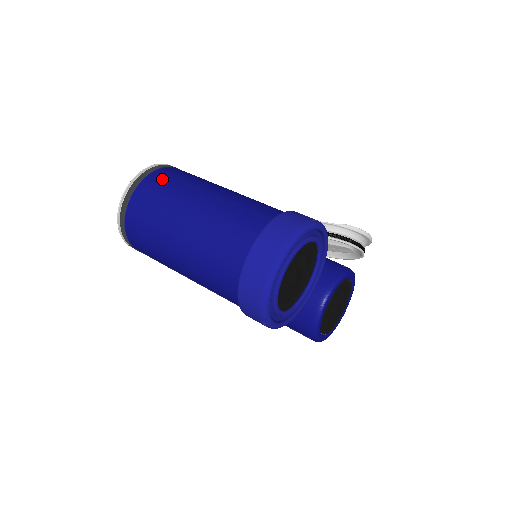
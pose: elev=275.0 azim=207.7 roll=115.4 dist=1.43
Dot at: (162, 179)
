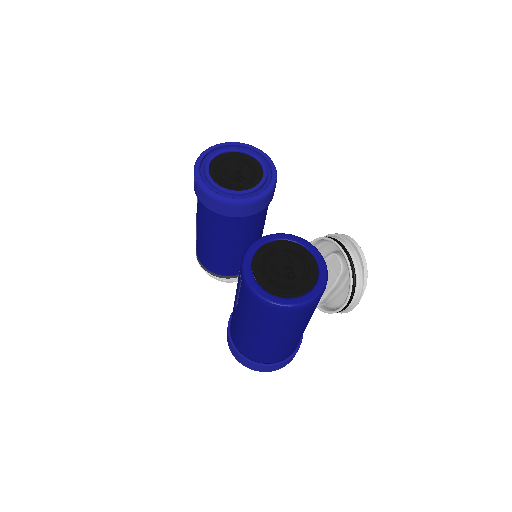
Dot at: occluded
